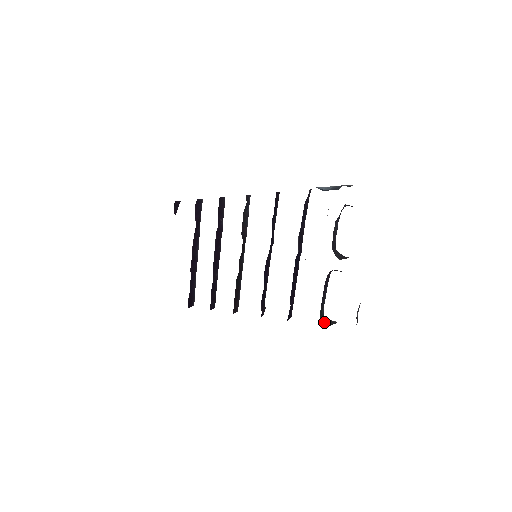
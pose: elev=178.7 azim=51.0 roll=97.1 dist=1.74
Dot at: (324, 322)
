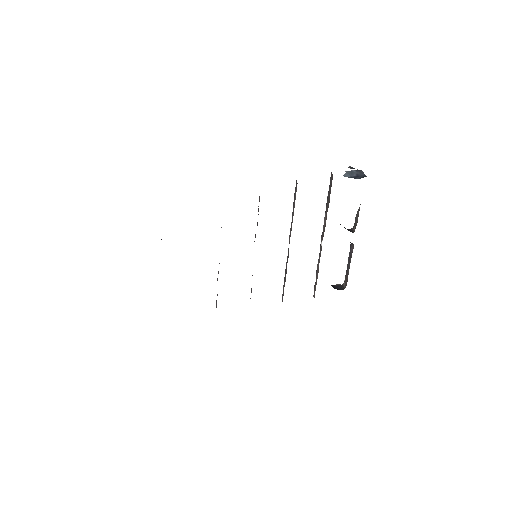
Dot at: (337, 289)
